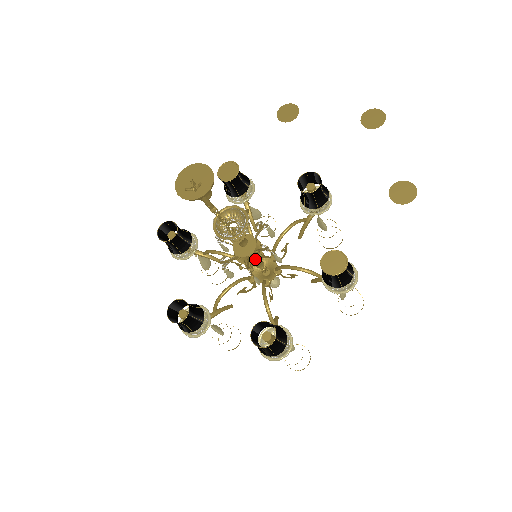
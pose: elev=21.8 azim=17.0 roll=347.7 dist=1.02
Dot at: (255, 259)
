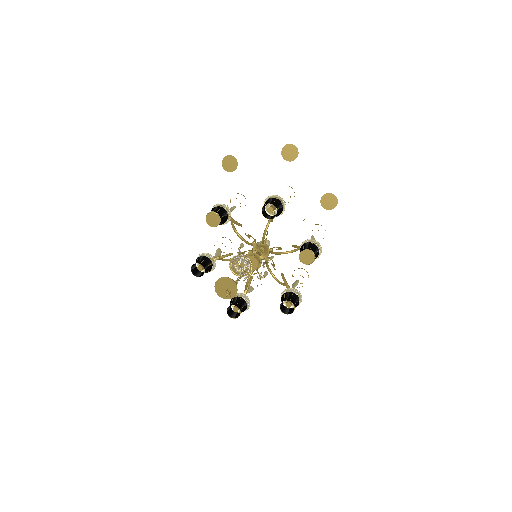
Dot at: (259, 265)
